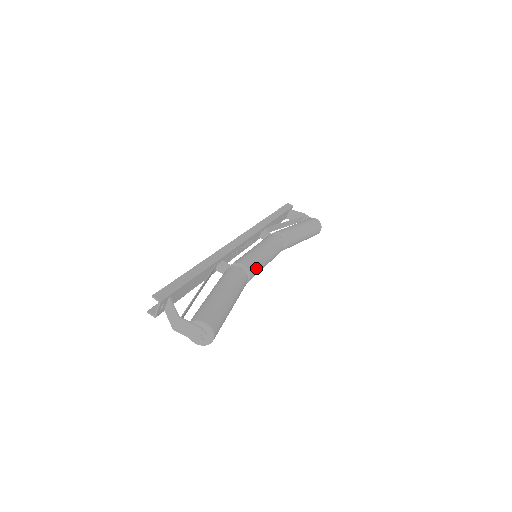
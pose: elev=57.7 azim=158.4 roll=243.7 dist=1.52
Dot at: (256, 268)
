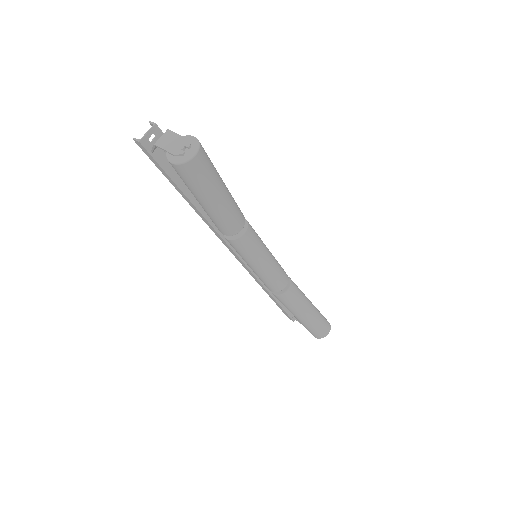
Dot at: (255, 237)
